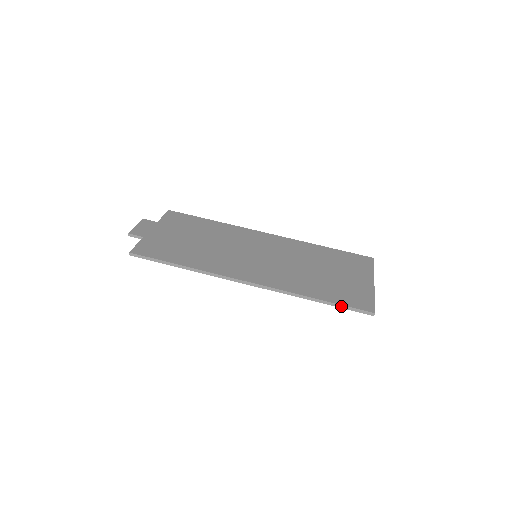
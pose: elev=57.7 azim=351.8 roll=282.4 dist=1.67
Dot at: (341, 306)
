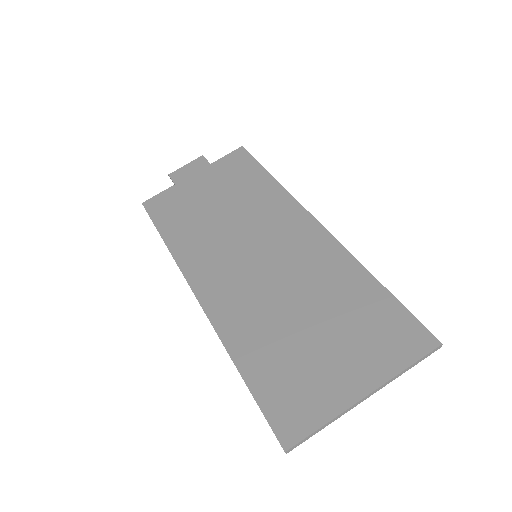
Dot at: (257, 403)
